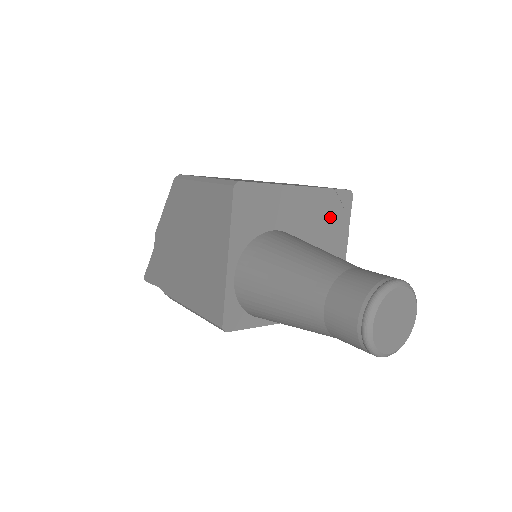
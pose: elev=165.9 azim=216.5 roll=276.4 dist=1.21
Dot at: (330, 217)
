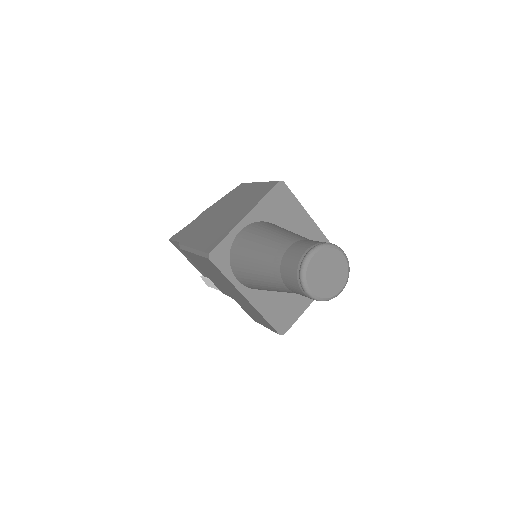
Dot at: occluded
